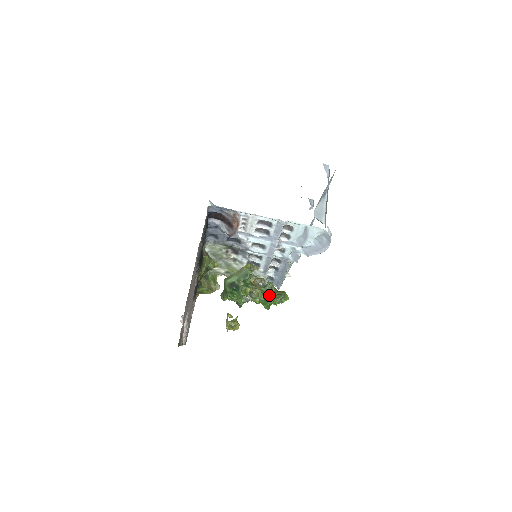
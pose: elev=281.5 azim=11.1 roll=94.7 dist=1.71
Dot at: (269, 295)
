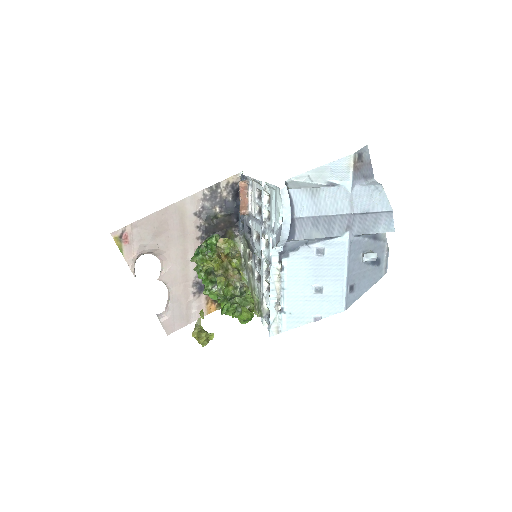
Dot at: (234, 299)
